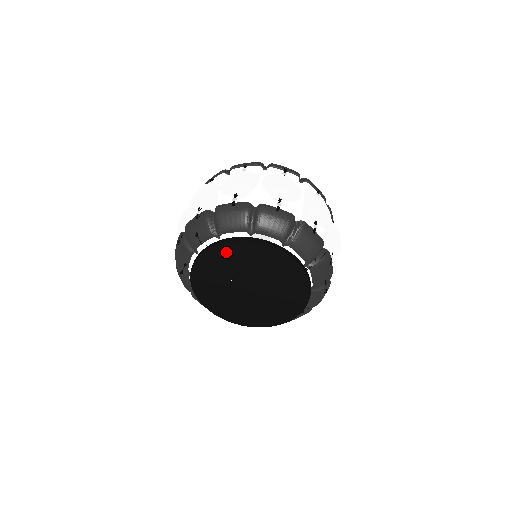
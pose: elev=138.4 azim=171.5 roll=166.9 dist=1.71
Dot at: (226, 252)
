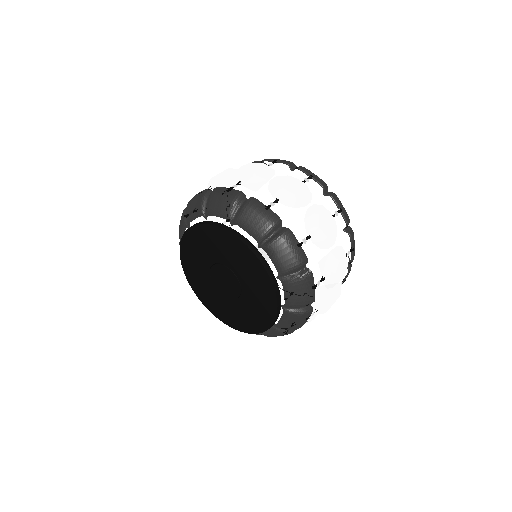
Dot at: (228, 241)
